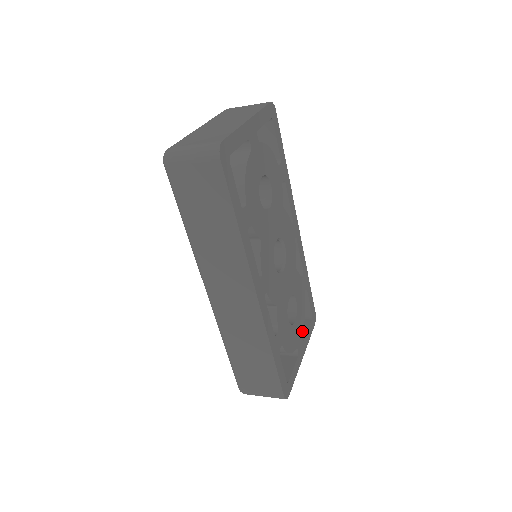
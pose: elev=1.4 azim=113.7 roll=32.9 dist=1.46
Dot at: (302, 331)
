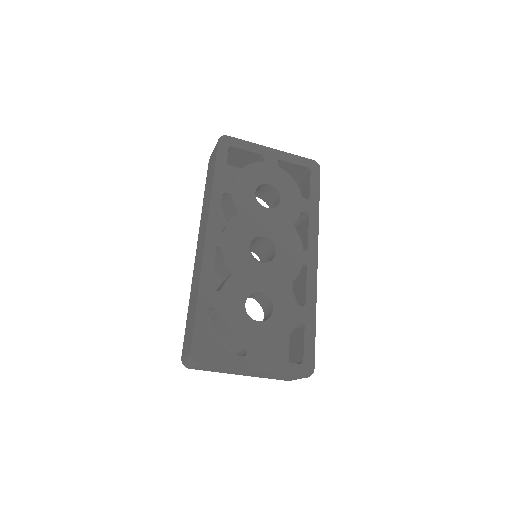
Dot at: (269, 347)
